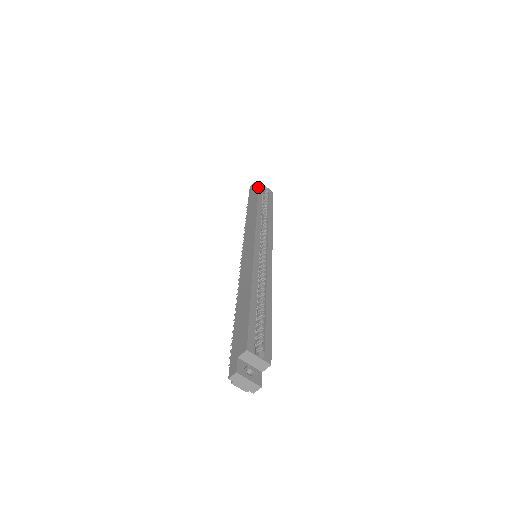
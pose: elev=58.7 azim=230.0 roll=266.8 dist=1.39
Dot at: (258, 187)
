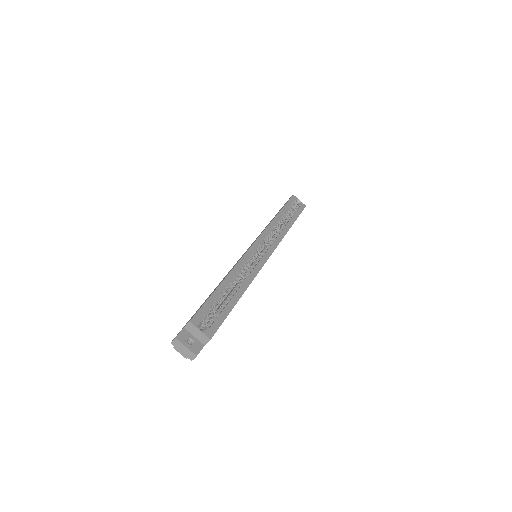
Dot at: (289, 199)
